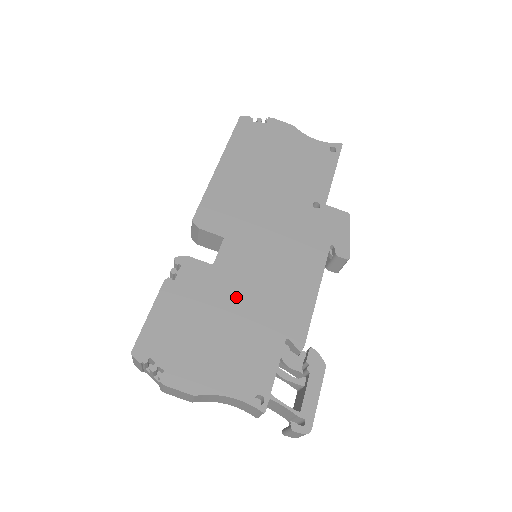
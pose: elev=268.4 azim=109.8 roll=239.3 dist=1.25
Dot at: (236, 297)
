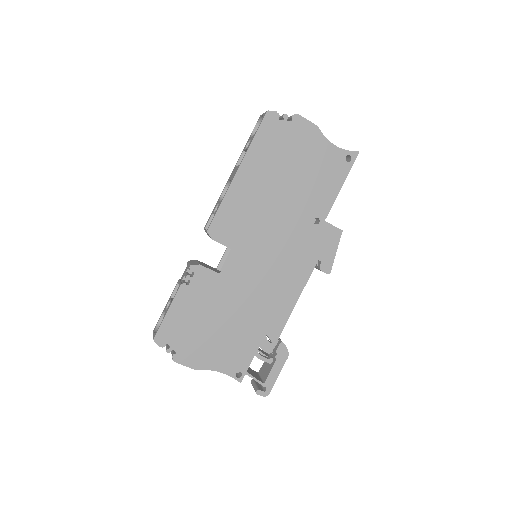
Dot at: (234, 302)
